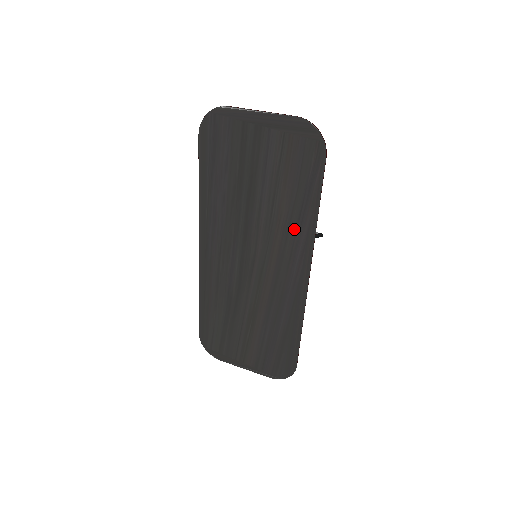
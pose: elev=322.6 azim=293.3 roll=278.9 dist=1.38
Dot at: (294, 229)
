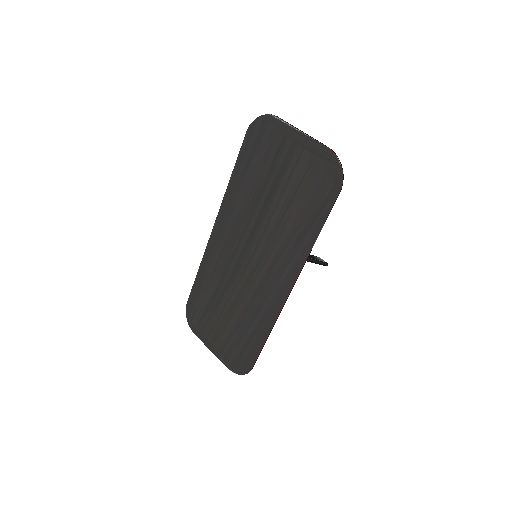
Dot at: (292, 245)
